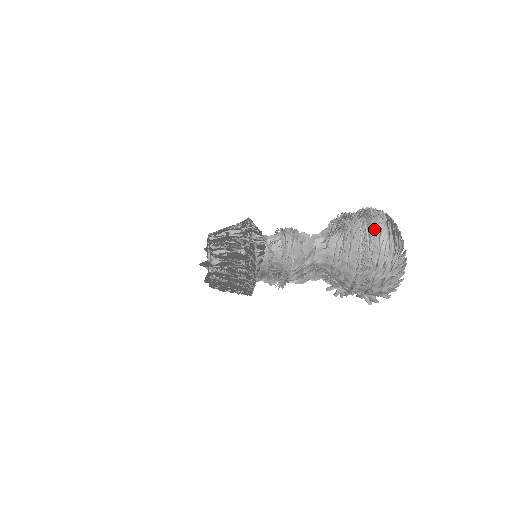
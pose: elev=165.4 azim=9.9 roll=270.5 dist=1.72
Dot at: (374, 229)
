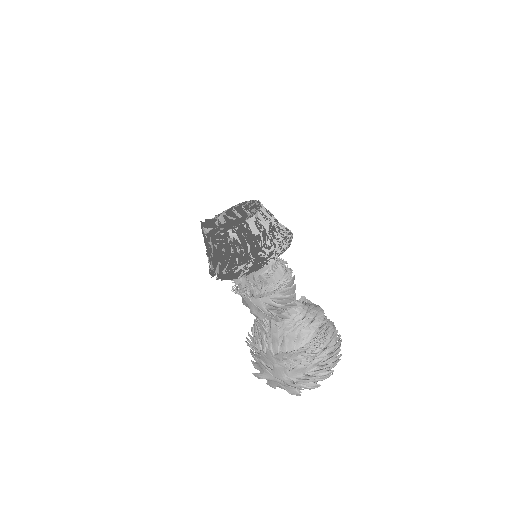
Dot at: occluded
